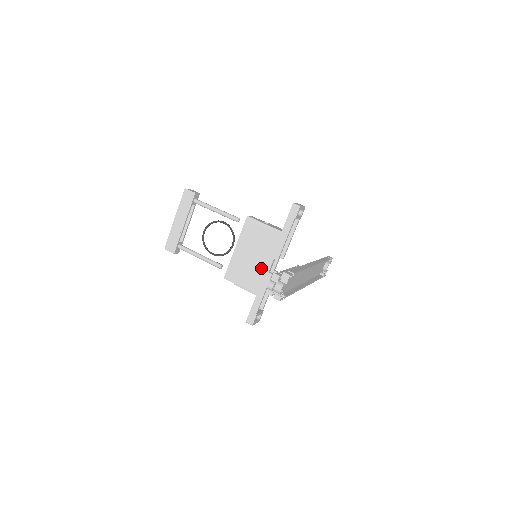
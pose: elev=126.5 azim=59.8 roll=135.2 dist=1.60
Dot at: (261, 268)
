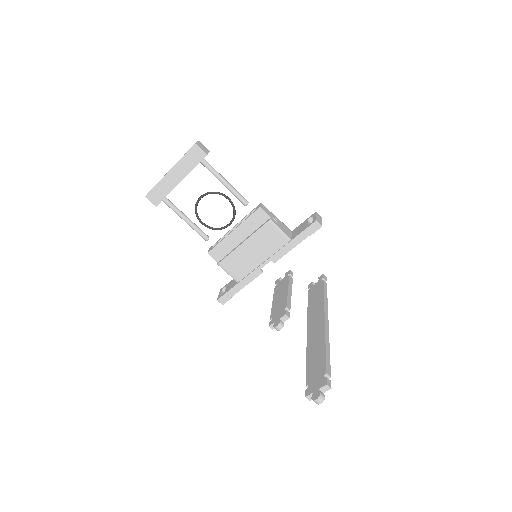
Dot at: (253, 262)
